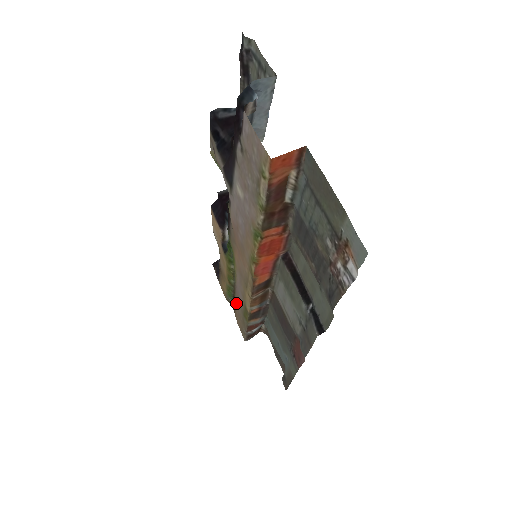
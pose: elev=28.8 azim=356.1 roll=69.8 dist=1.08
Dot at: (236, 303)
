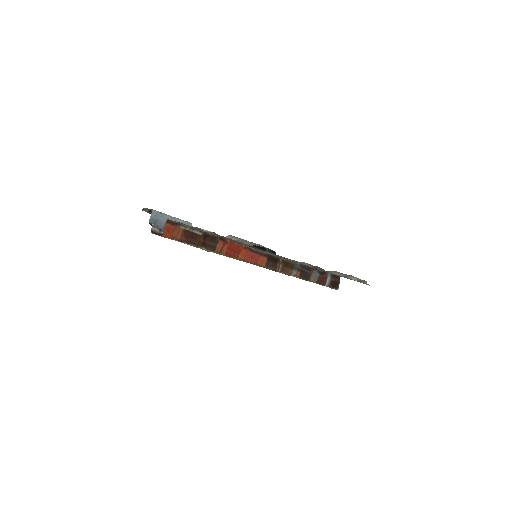
Dot at: occluded
